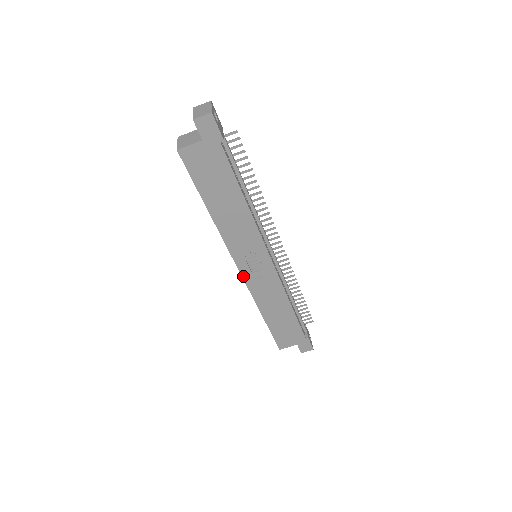
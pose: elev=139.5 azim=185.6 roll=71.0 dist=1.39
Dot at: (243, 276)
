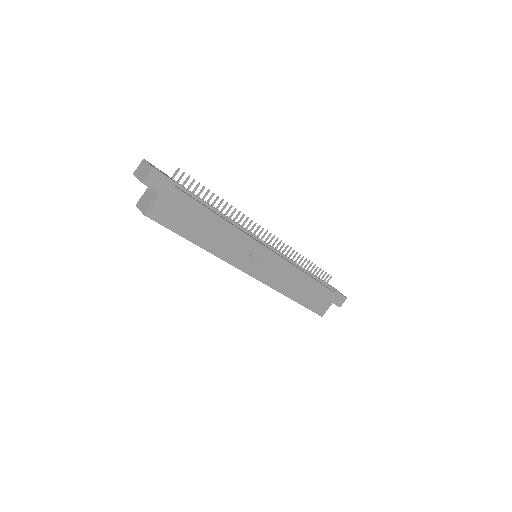
Dot at: (257, 279)
